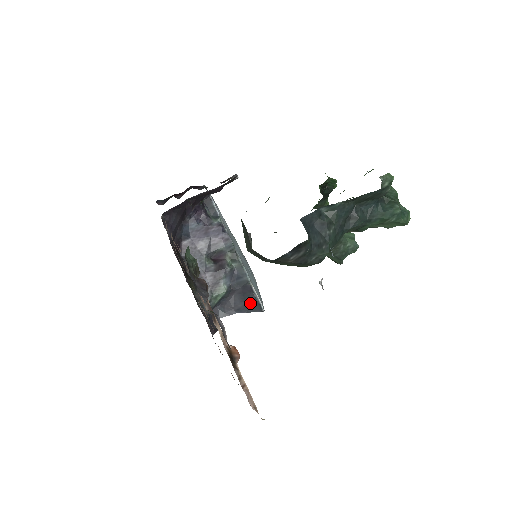
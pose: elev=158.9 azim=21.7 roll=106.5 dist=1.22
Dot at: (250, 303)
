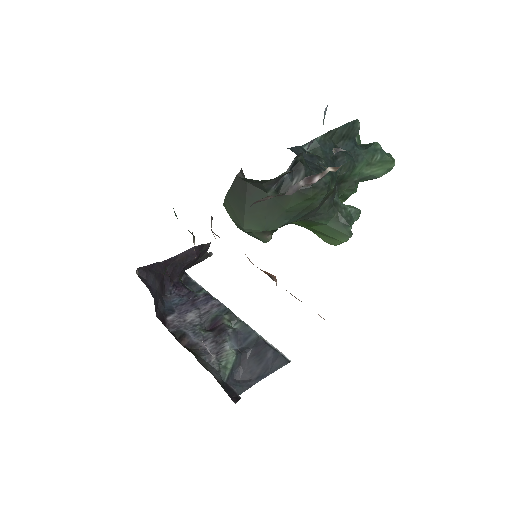
Dot at: (270, 360)
